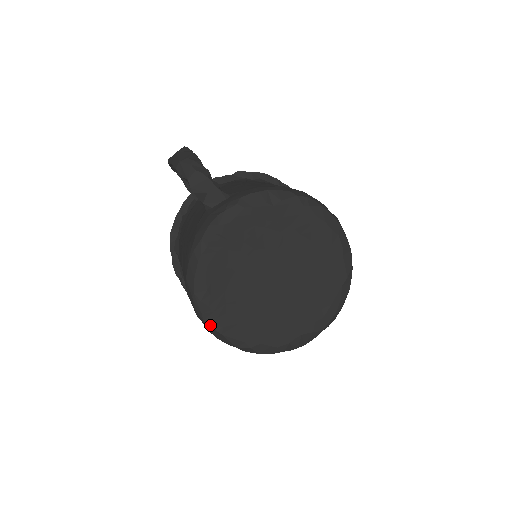
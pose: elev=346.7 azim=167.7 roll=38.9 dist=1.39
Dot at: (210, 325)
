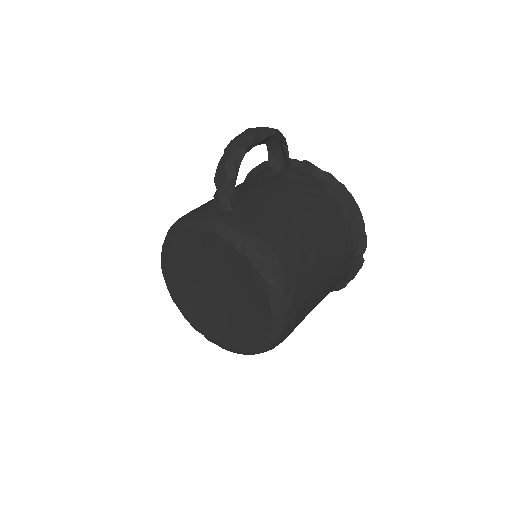
Dot at: (163, 272)
